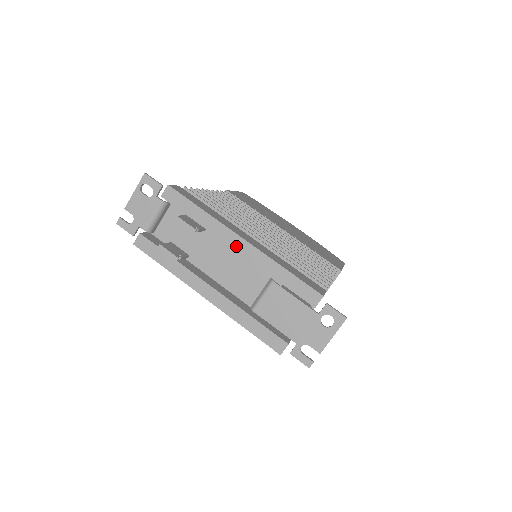
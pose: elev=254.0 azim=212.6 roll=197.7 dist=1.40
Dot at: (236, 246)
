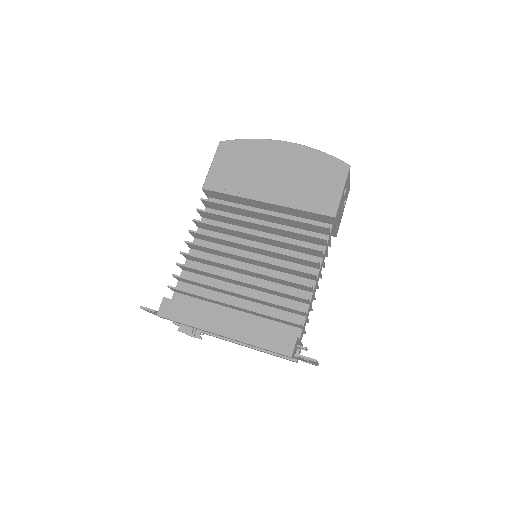
Dot at: (222, 336)
